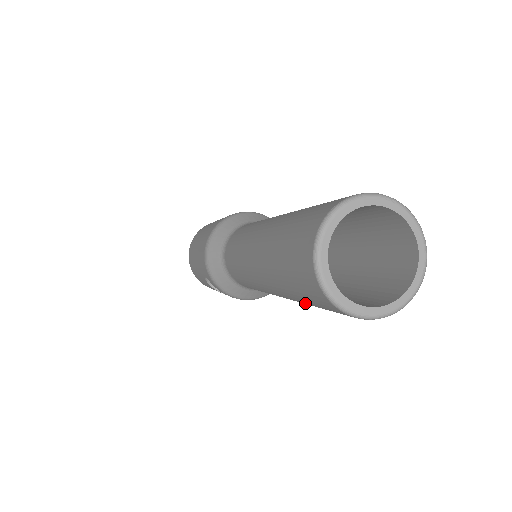
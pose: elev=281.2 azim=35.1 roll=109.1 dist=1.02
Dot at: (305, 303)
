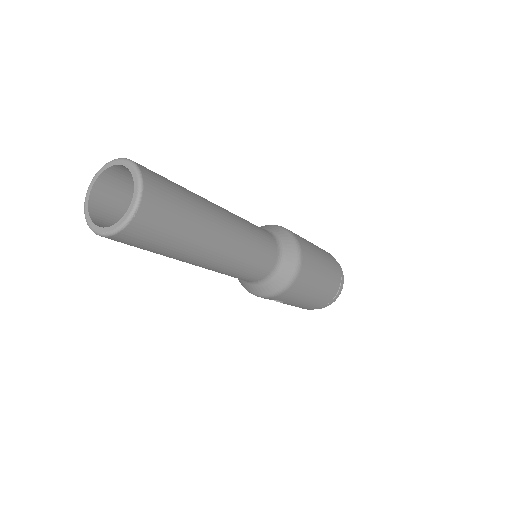
Dot at: (158, 253)
